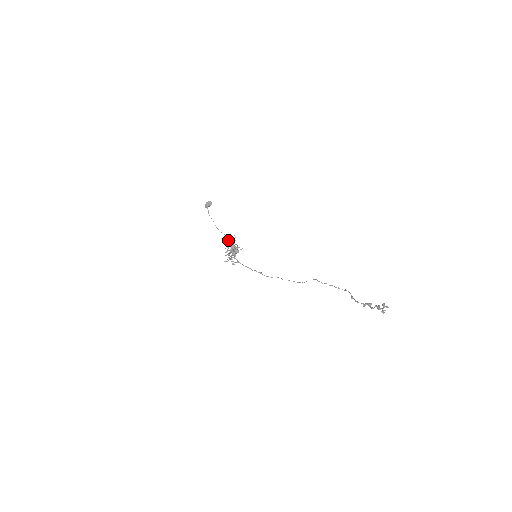
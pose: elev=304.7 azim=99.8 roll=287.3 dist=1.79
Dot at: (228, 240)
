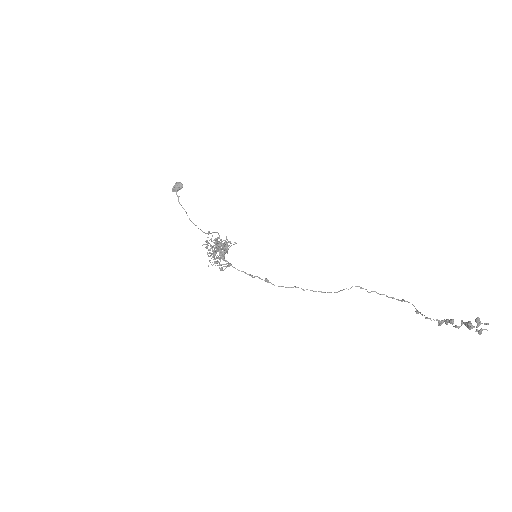
Dot at: occluded
